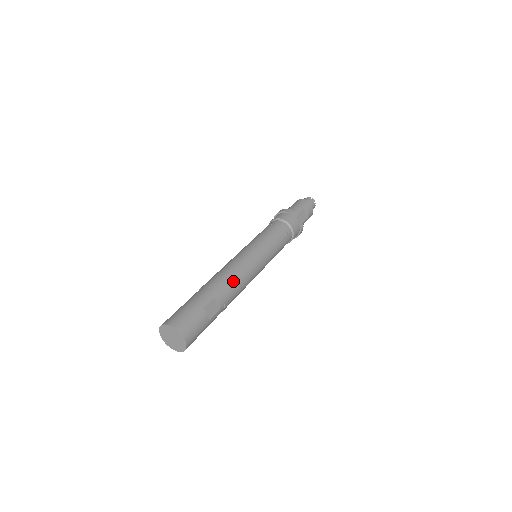
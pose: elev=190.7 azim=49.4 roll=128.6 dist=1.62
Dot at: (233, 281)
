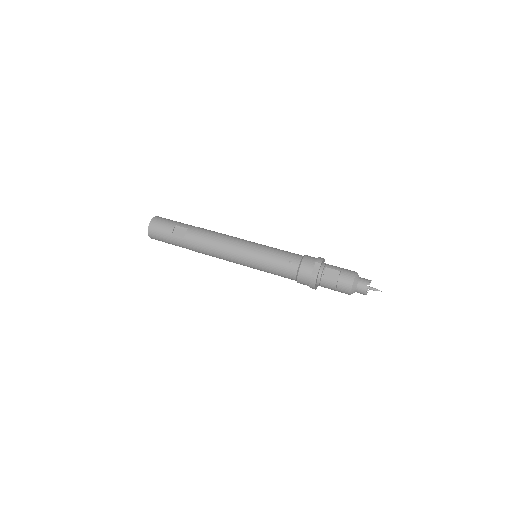
Dot at: (209, 235)
